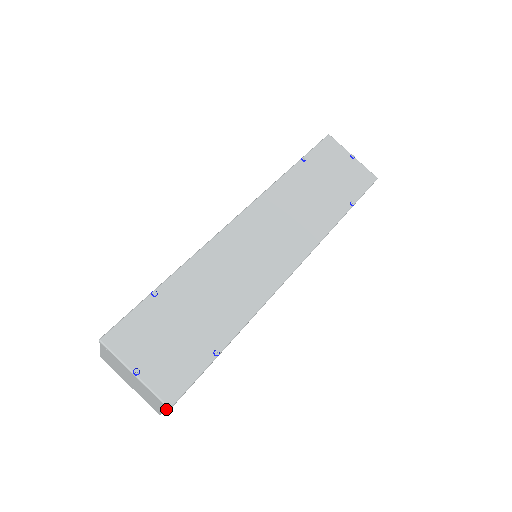
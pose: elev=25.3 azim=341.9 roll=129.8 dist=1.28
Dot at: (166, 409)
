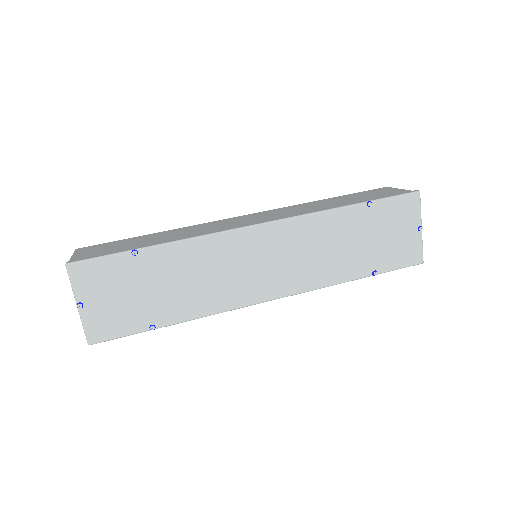
Dot at: occluded
